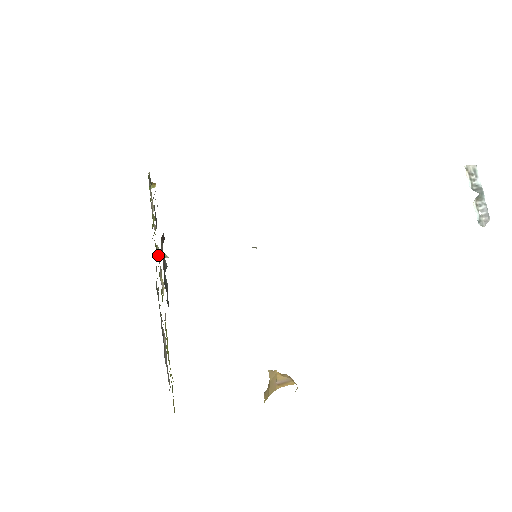
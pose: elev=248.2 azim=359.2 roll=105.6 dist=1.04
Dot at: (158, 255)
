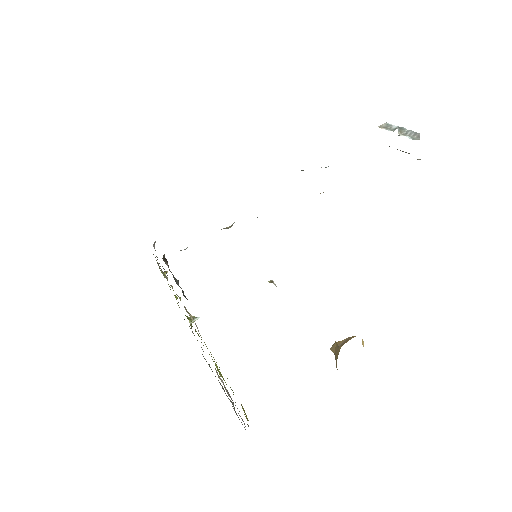
Dot at: (189, 319)
